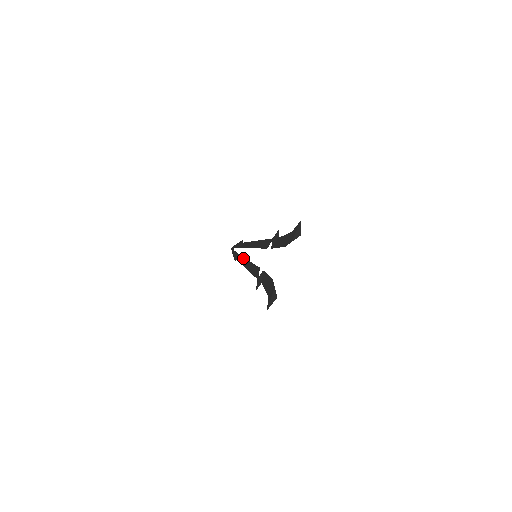
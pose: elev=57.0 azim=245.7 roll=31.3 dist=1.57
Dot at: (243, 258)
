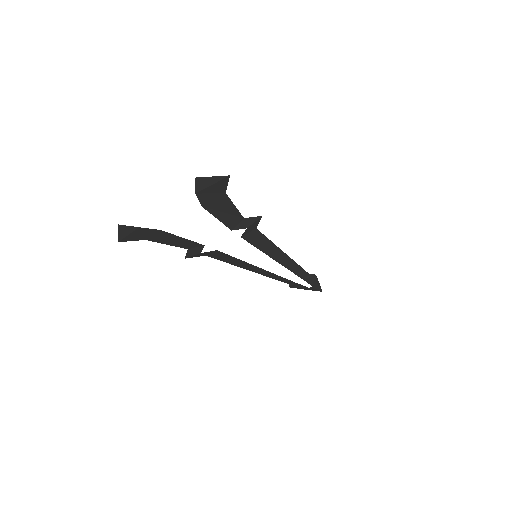
Dot at: occluded
